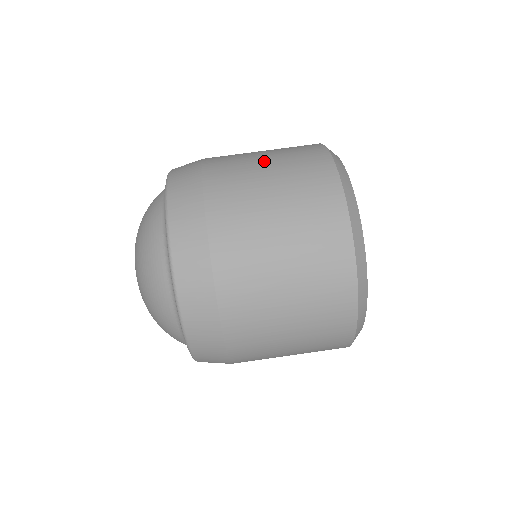
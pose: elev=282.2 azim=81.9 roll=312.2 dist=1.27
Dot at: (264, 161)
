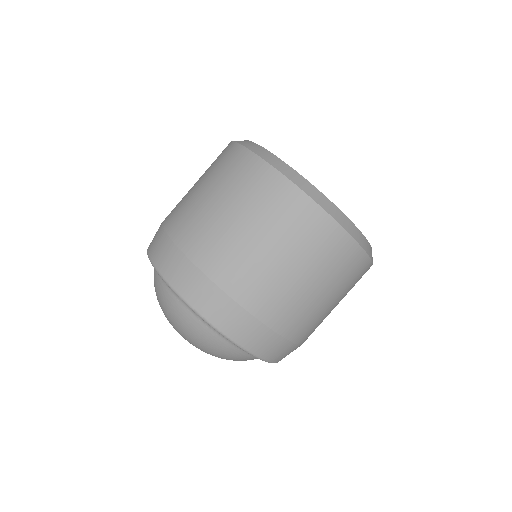
Dot at: occluded
